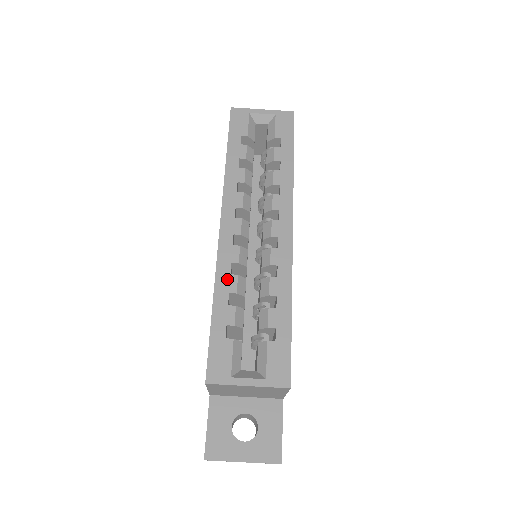
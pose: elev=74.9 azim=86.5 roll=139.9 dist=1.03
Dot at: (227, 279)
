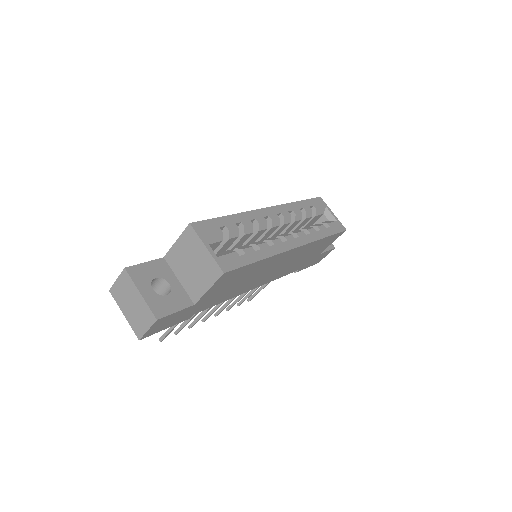
Dot at: (247, 219)
